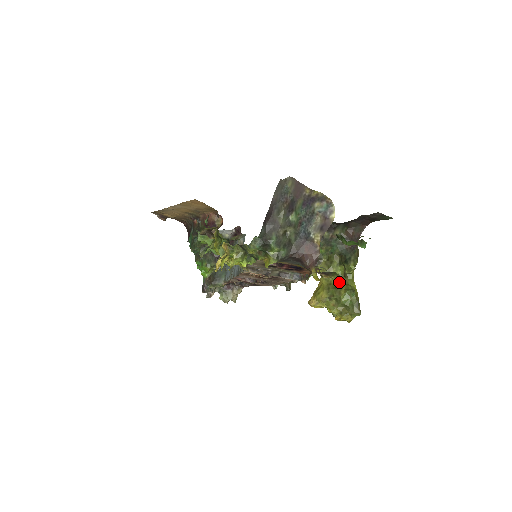
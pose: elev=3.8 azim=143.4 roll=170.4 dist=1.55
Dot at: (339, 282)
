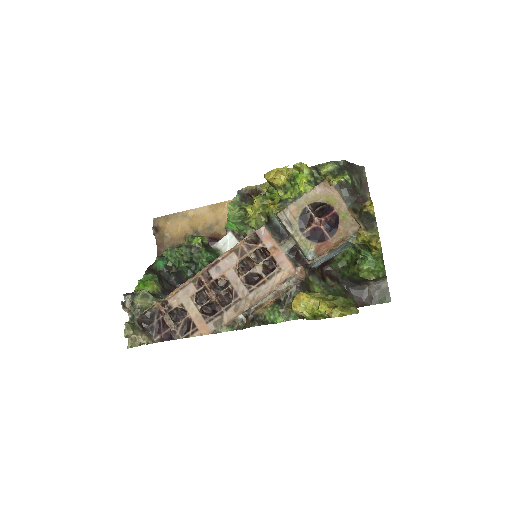
Dot at: (374, 238)
